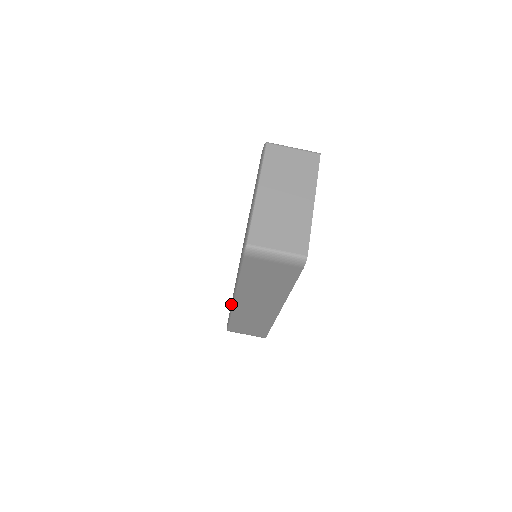
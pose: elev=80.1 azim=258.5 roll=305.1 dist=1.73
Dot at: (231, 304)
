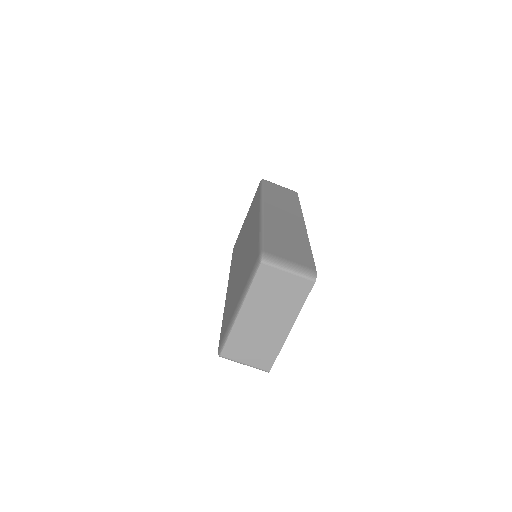
Dot at: occluded
